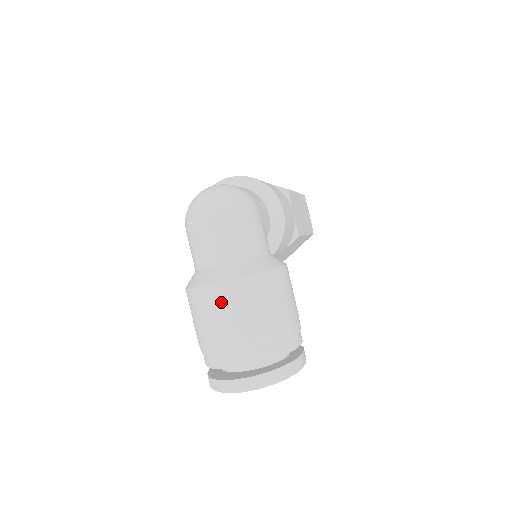
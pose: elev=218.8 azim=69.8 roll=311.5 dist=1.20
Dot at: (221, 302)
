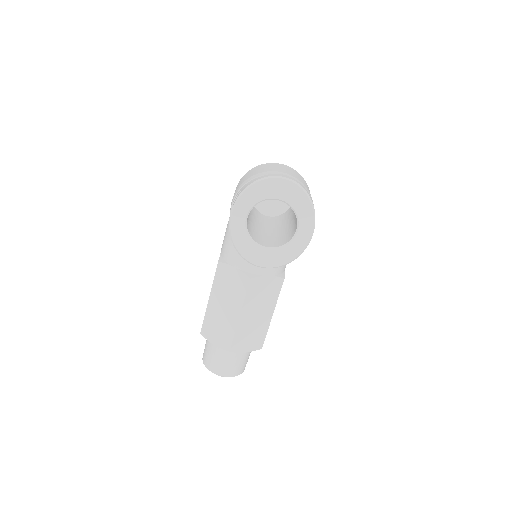
Dot at: (282, 166)
